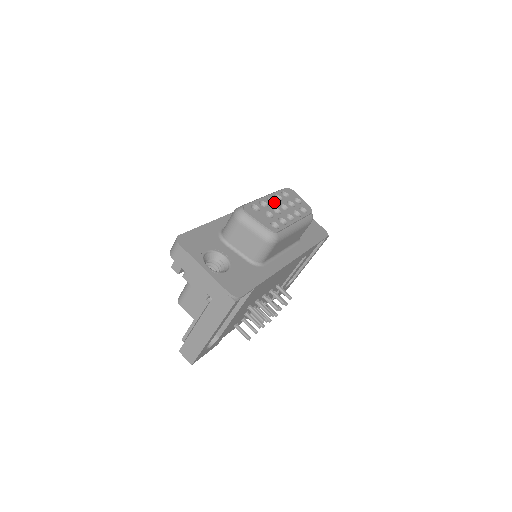
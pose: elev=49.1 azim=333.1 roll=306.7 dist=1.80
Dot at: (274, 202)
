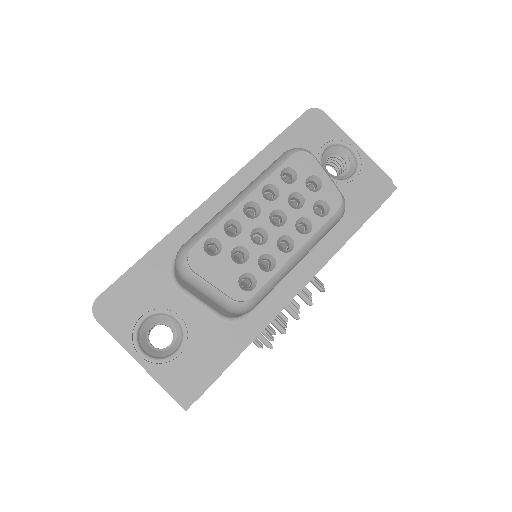
Dot at: (259, 210)
